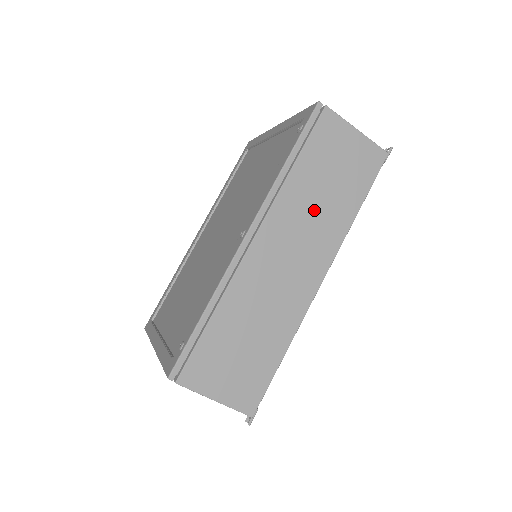
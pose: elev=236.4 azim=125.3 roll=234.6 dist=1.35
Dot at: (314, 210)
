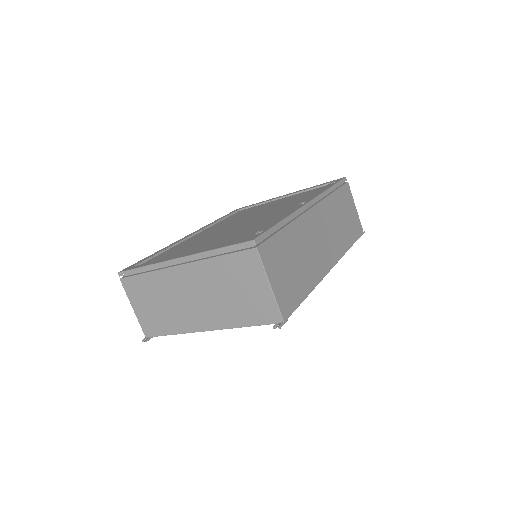
Dot at: (336, 224)
